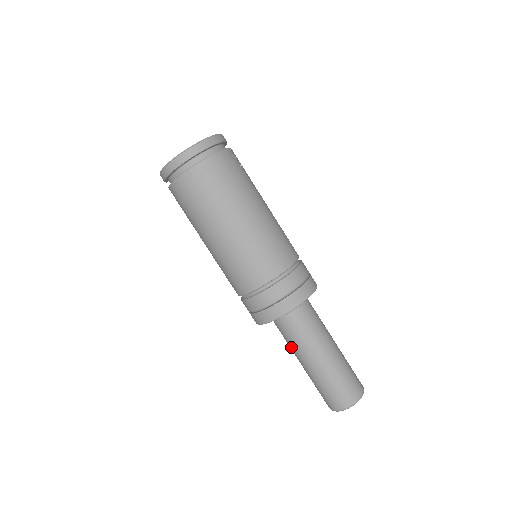
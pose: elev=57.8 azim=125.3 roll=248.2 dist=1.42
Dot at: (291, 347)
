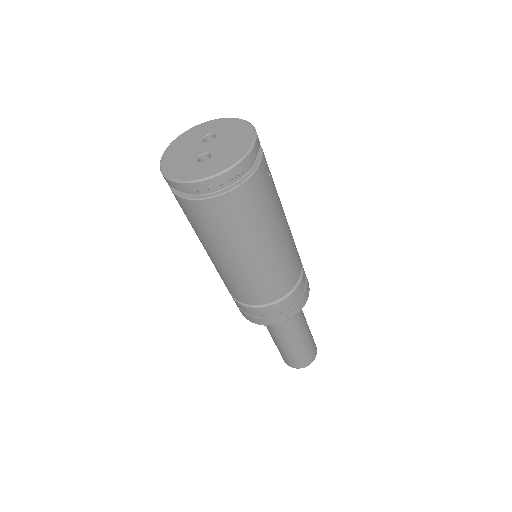
Dot at: (267, 327)
